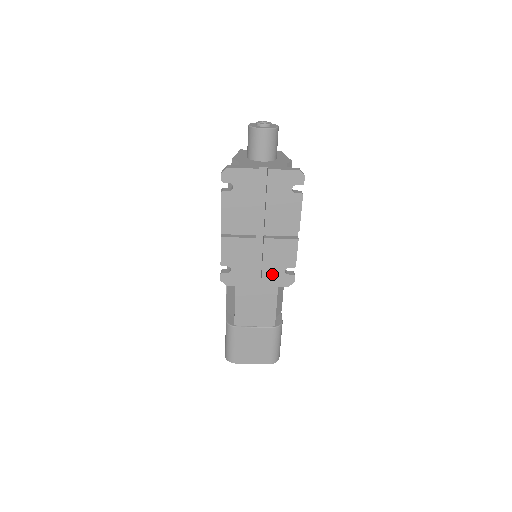
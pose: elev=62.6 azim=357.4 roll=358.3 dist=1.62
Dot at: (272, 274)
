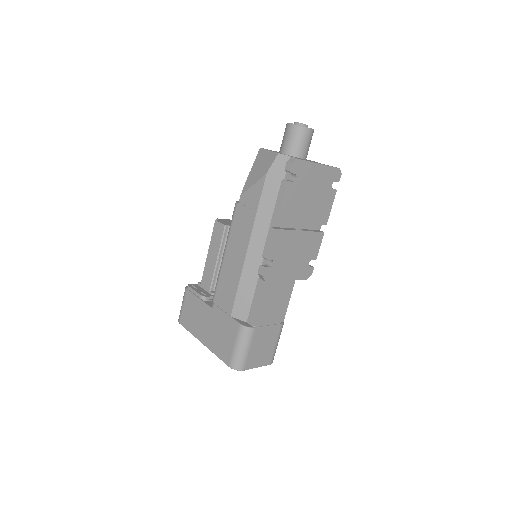
Dot at: (300, 267)
